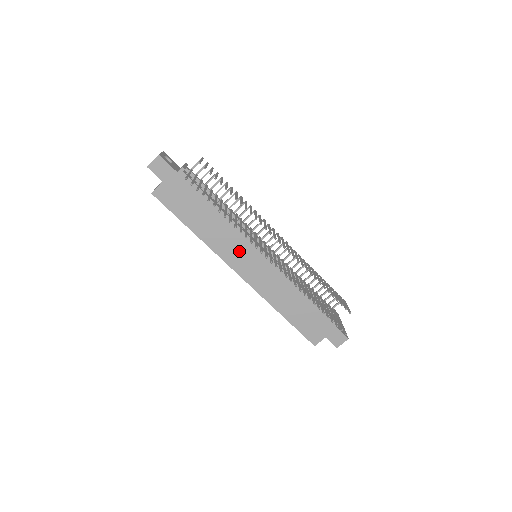
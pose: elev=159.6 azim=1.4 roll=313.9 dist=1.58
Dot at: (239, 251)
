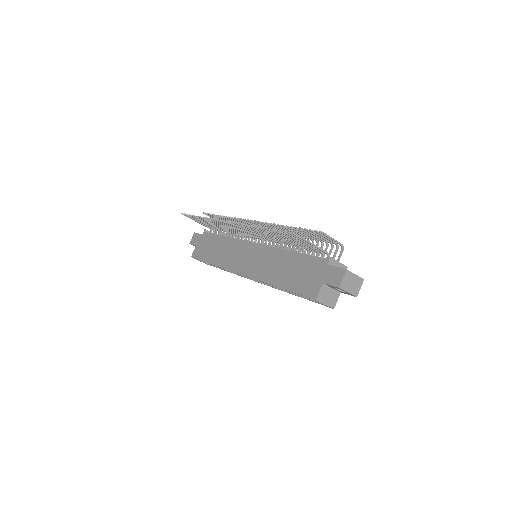
Dot at: (239, 256)
